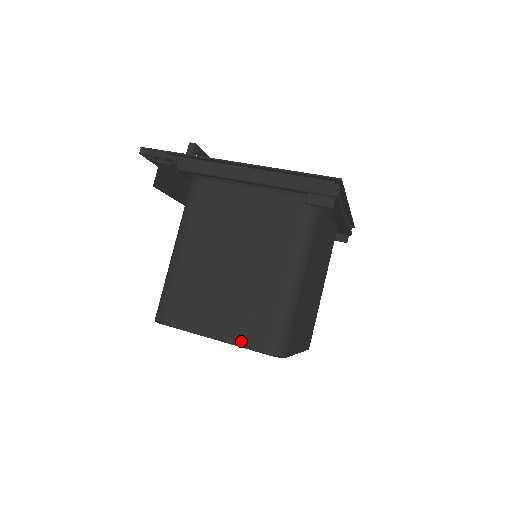
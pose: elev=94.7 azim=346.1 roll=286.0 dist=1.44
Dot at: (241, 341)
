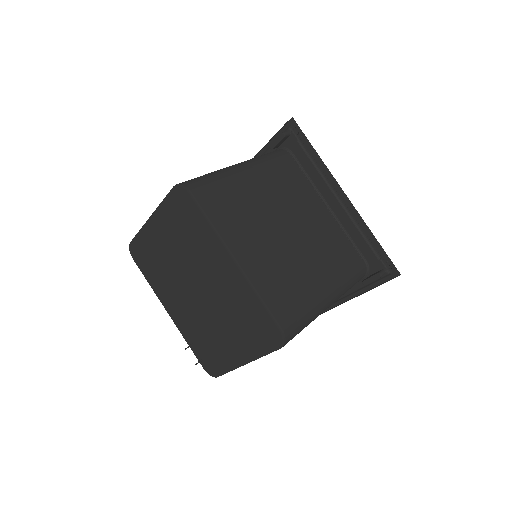
Dot at: occluded
